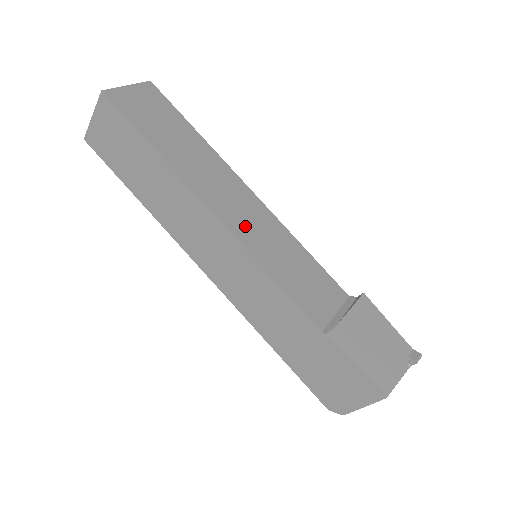
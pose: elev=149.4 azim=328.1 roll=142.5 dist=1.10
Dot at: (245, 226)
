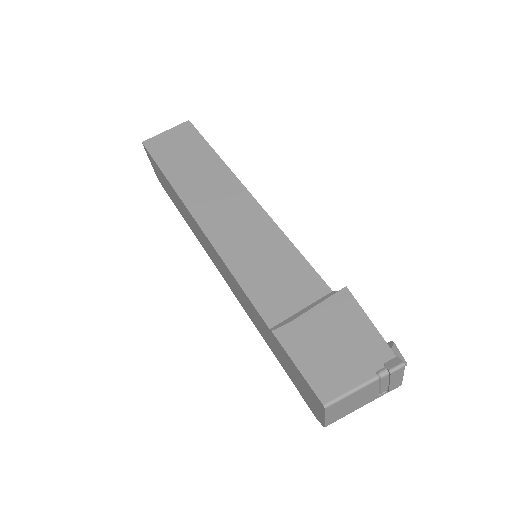
Dot at: (225, 229)
